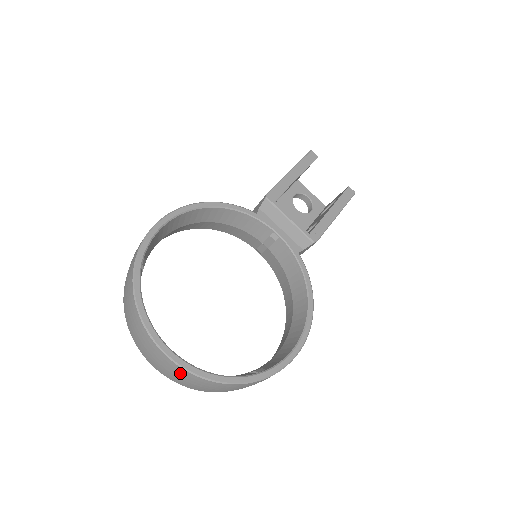
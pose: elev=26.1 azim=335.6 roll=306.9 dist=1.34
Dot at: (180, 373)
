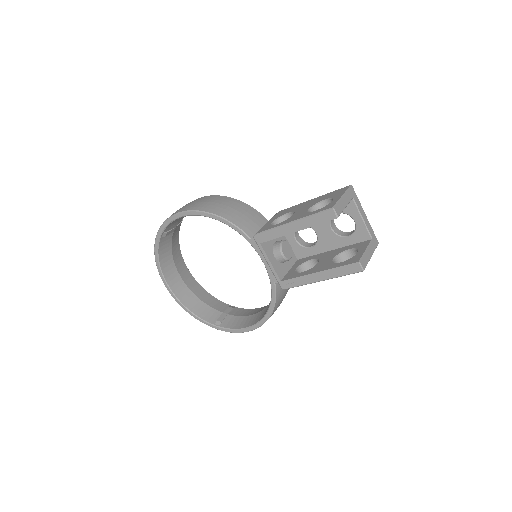
Dot at: occluded
